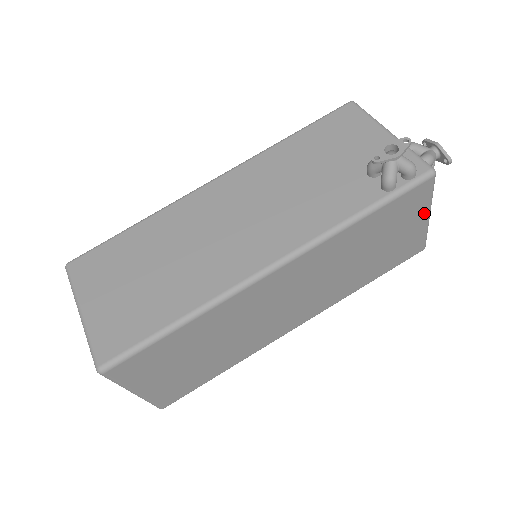
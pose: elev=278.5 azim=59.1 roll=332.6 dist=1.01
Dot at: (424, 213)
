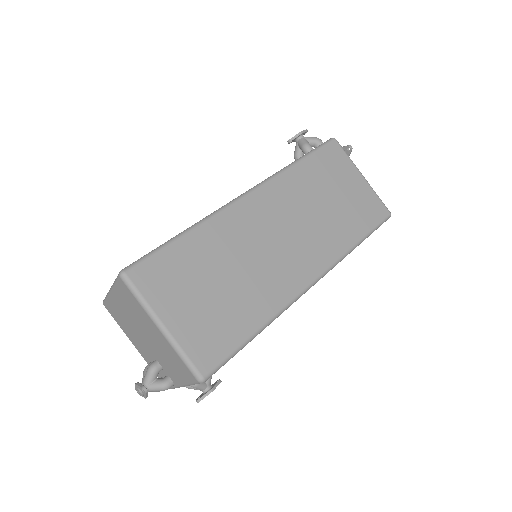
Dot at: (355, 172)
